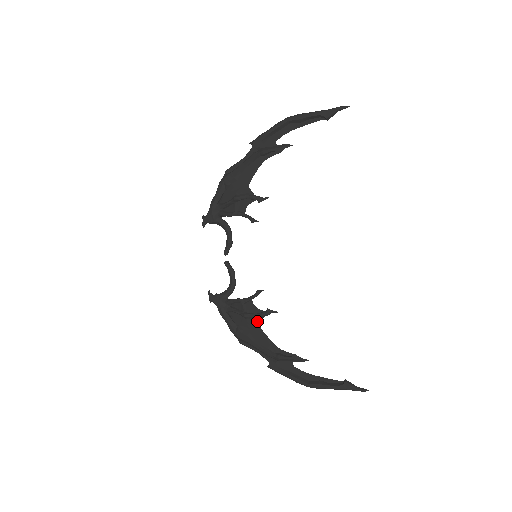
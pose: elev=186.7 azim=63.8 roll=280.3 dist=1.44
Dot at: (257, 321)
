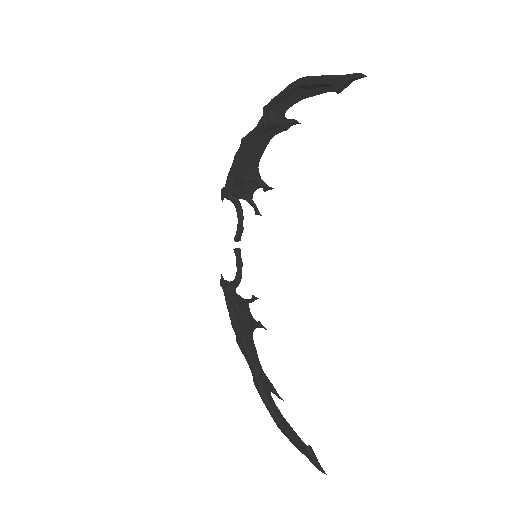
Dot at: (251, 329)
